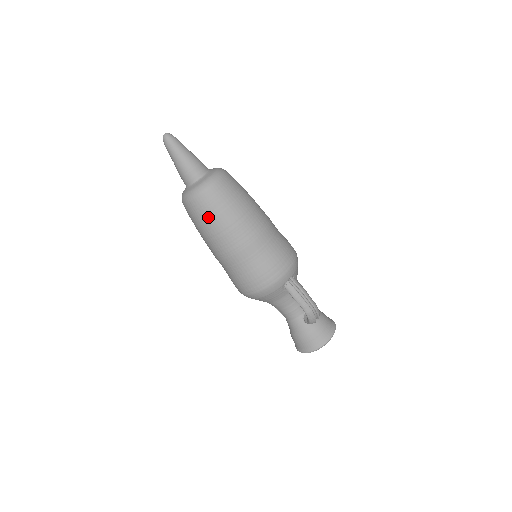
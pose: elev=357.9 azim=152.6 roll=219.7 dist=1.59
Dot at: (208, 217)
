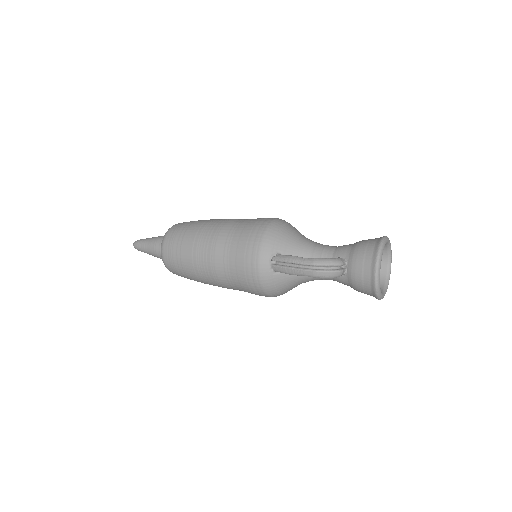
Dot at: (185, 276)
